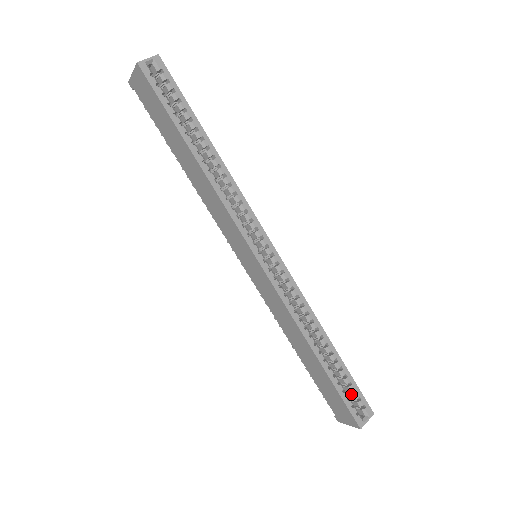
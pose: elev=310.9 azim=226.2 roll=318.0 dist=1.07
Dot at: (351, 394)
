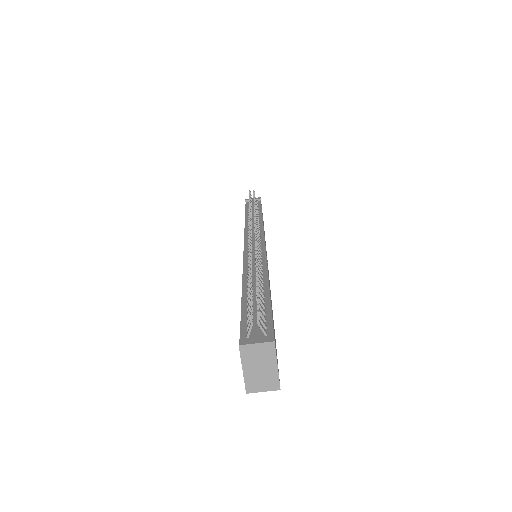
Dot at: occluded
